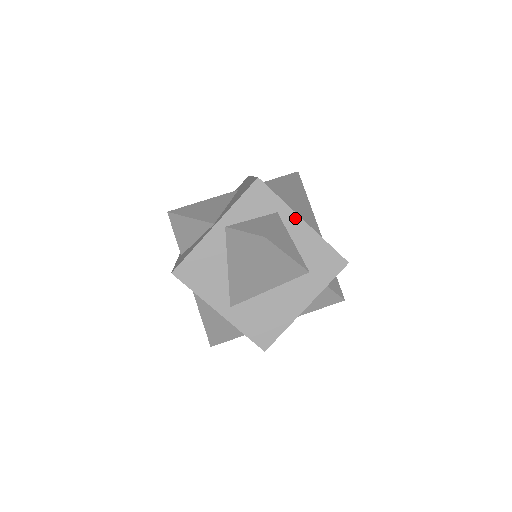
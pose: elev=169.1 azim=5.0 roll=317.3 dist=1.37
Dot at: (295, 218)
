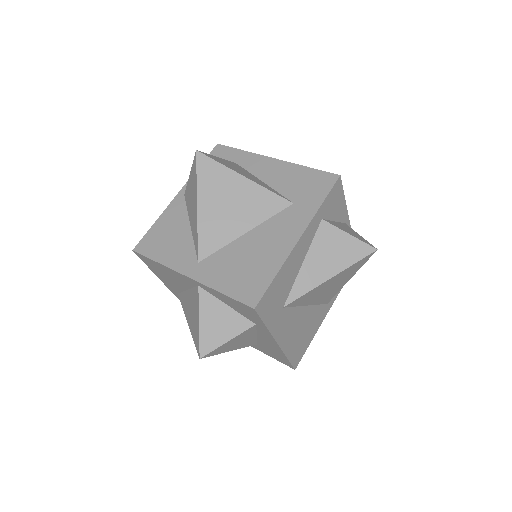
Dot at: (270, 337)
